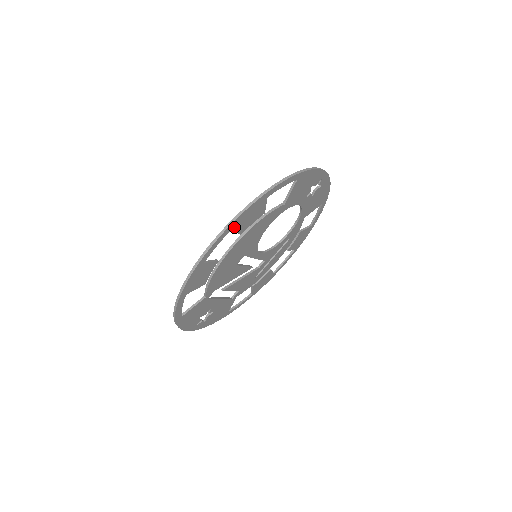
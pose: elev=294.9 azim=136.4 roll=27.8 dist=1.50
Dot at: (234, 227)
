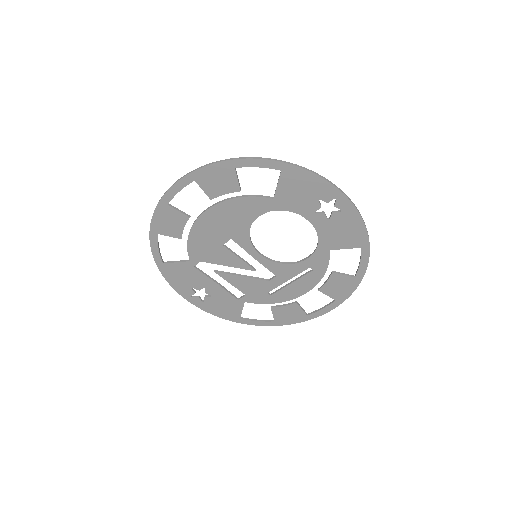
Dot at: (196, 181)
